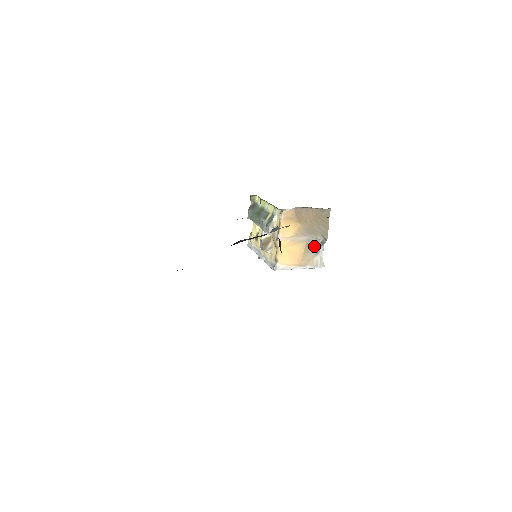
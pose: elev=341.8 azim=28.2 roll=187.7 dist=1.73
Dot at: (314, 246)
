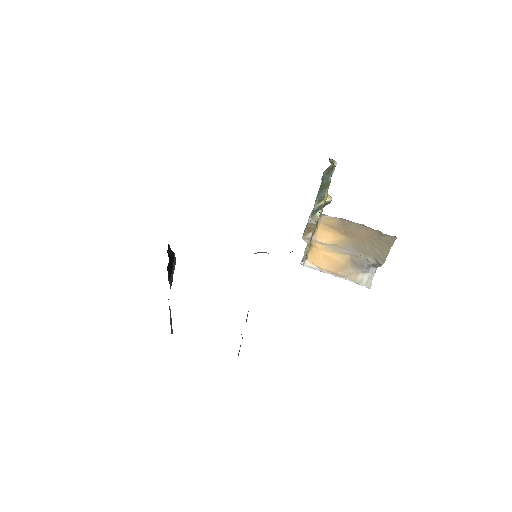
Dot at: (362, 264)
